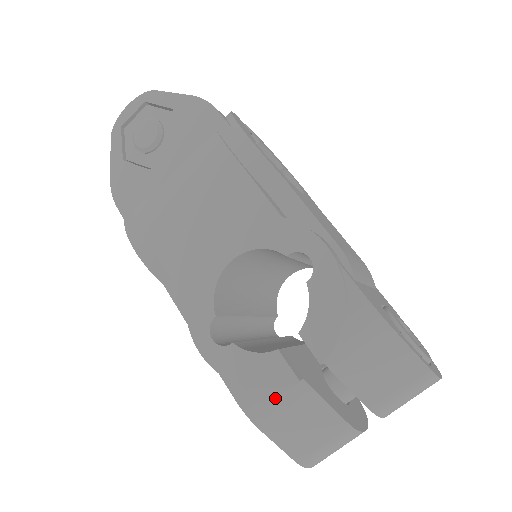
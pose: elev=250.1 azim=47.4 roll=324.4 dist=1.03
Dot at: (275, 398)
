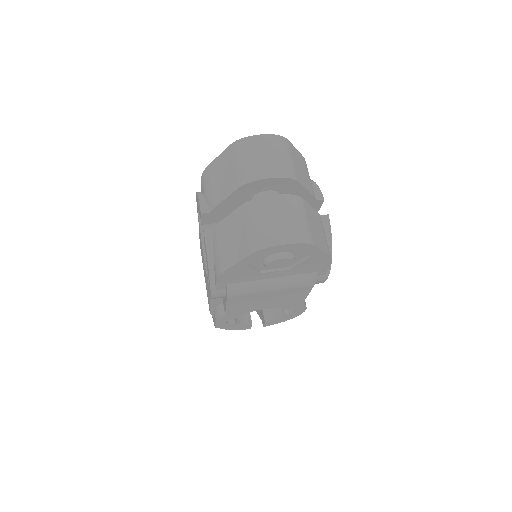
Dot at: (216, 251)
